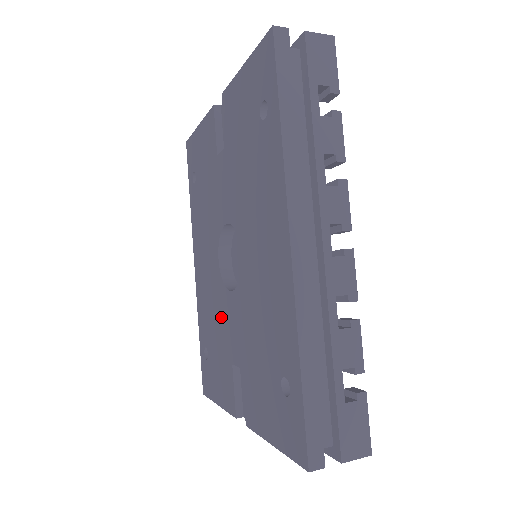
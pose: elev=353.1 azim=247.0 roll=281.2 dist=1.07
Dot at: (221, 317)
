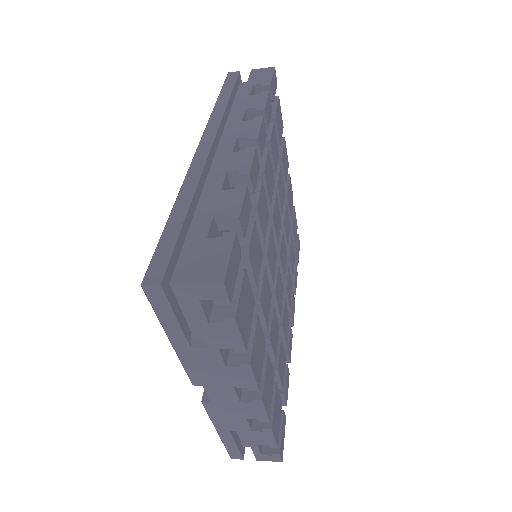
Dot at: occluded
